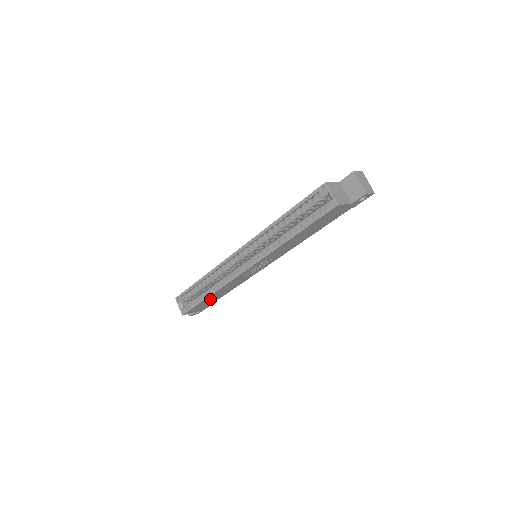
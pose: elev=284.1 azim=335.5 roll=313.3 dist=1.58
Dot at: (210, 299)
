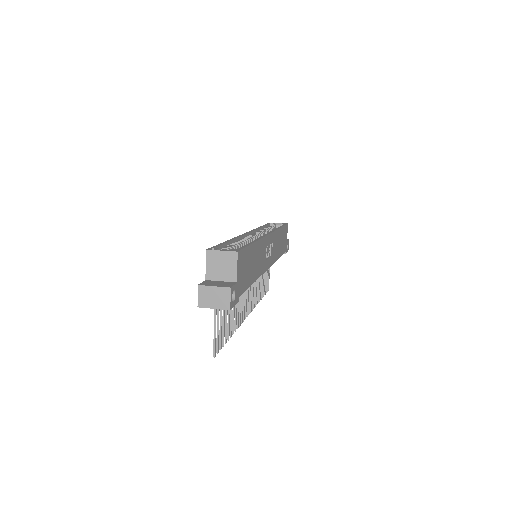
Dot at: (250, 260)
